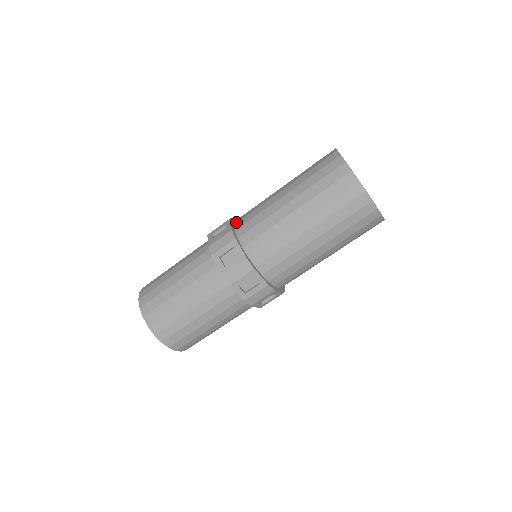
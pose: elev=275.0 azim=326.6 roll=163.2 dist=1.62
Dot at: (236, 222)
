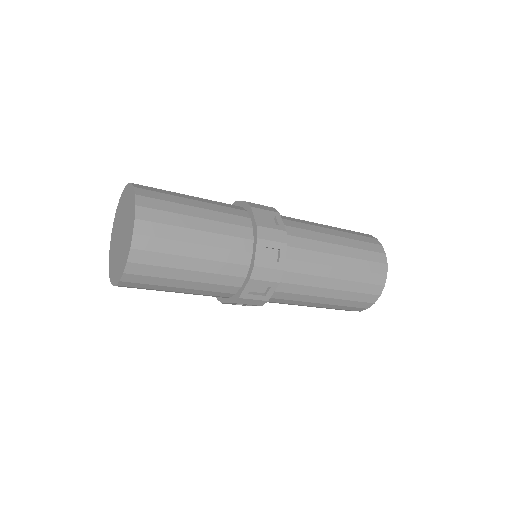
Dot at: occluded
